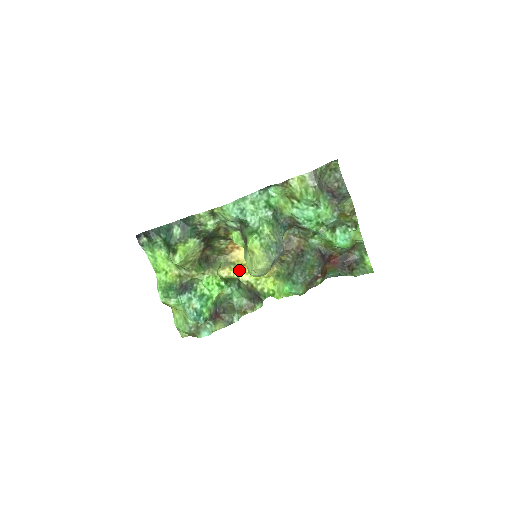
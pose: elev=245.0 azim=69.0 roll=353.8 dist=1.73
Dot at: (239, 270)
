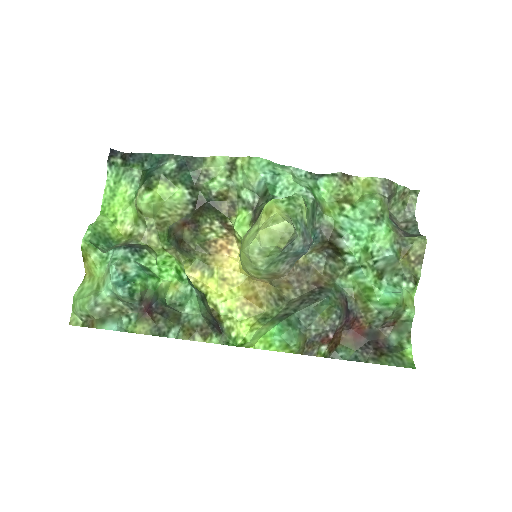
Dot at: (212, 285)
